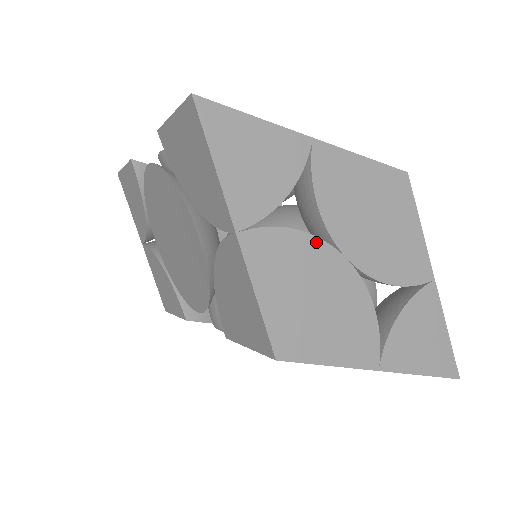
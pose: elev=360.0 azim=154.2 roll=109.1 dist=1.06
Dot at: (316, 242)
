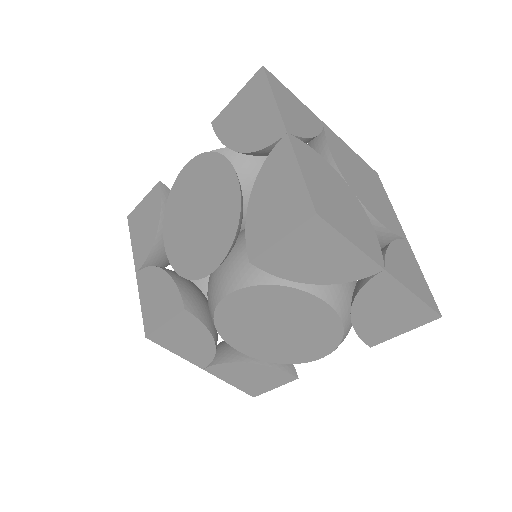
Dot at: (333, 169)
